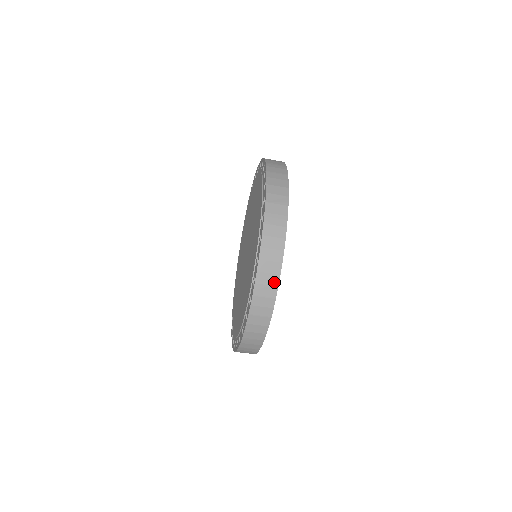
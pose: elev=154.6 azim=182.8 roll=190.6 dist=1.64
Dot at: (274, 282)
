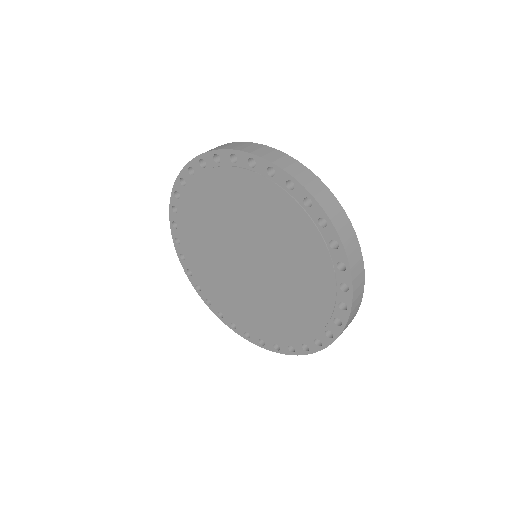
Dot at: (302, 168)
